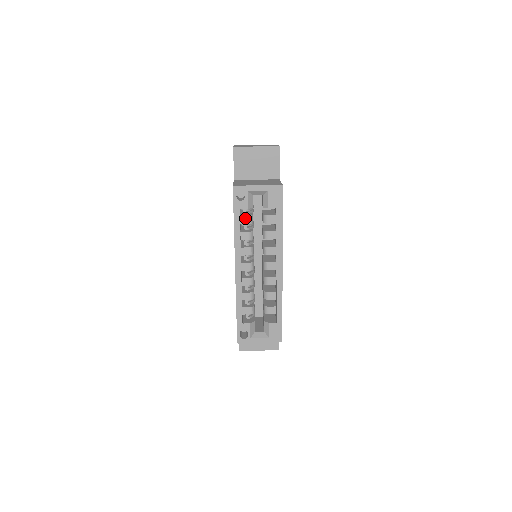
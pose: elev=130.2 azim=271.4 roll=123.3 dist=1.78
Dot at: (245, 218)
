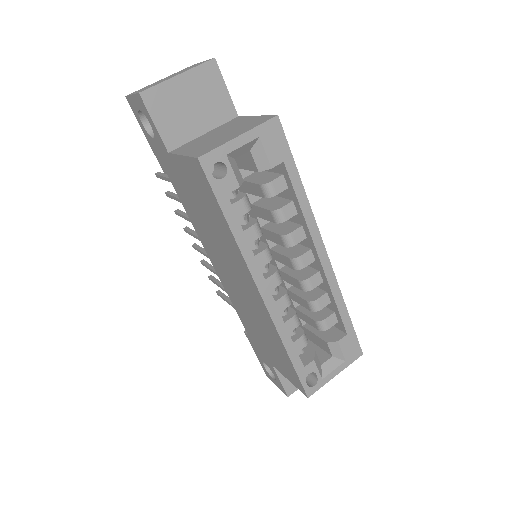
Dot at: (238, 205)
